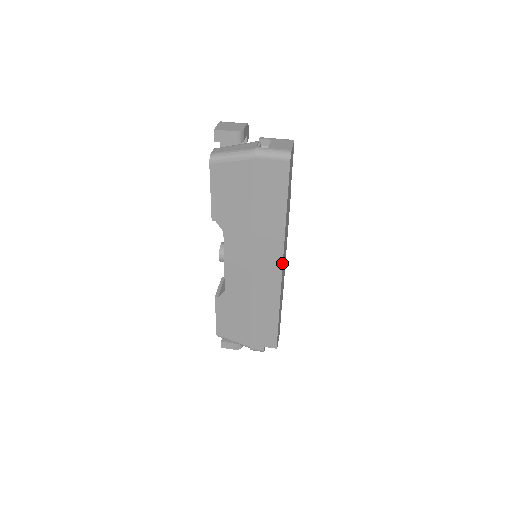
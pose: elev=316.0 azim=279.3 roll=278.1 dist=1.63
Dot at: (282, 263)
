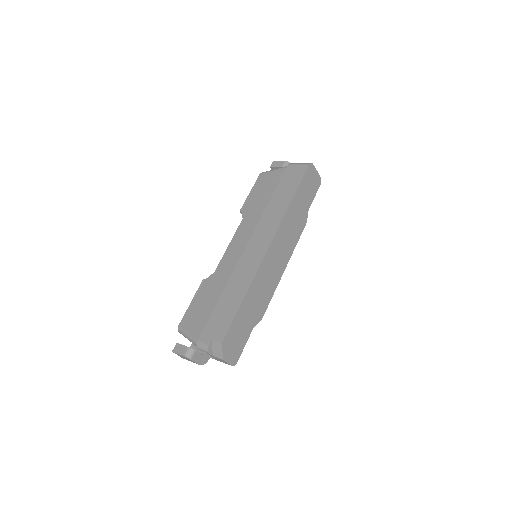
Dot at: (272, 241)
